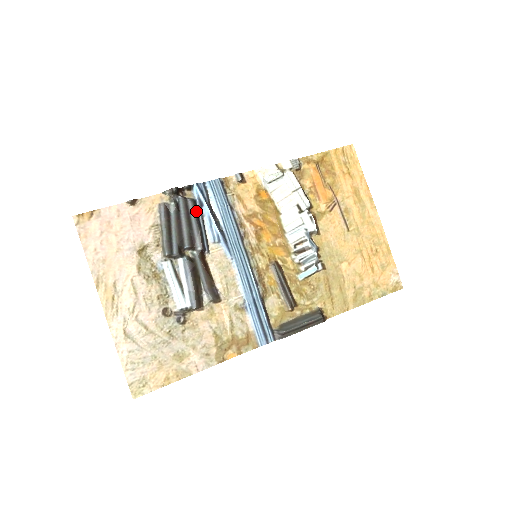
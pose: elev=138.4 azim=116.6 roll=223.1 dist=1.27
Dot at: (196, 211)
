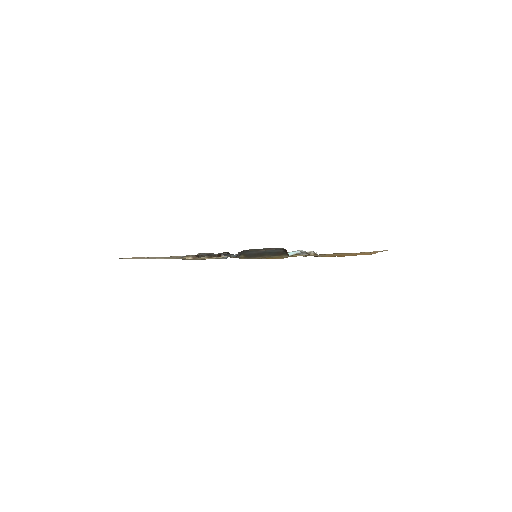
Dot at: occluded
